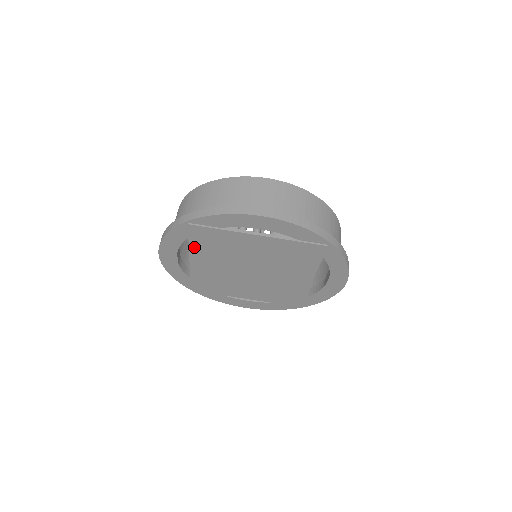
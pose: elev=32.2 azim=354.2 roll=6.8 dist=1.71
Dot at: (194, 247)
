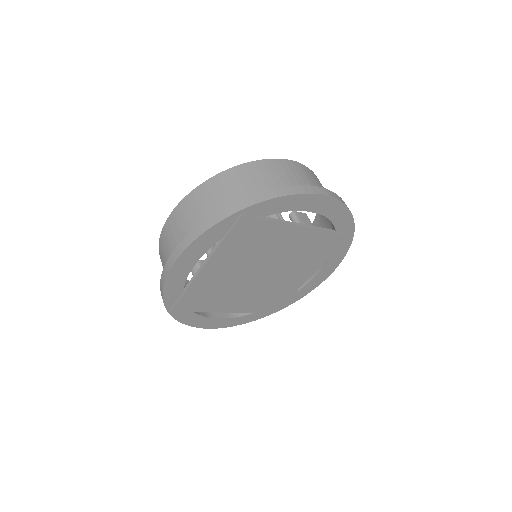
Dot at: (206, 309)
